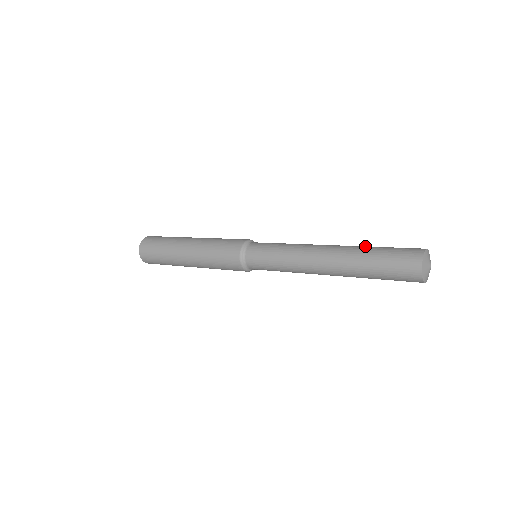
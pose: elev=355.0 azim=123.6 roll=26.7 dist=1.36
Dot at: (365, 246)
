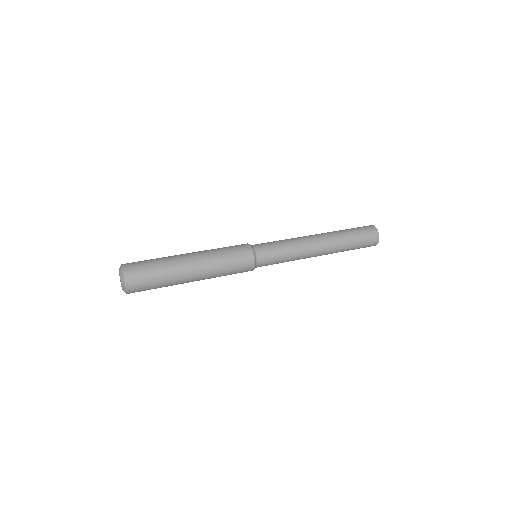
Dot at: (344, 238)
